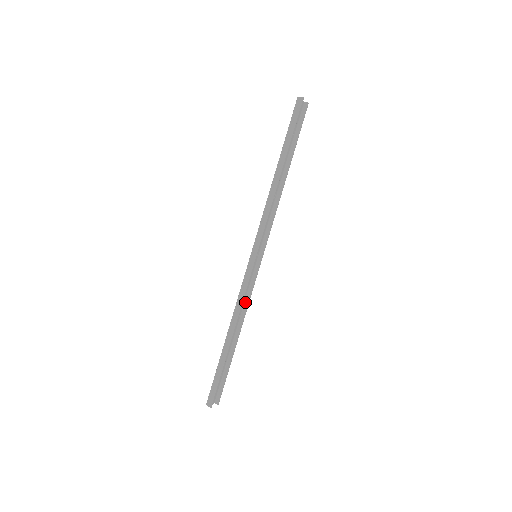
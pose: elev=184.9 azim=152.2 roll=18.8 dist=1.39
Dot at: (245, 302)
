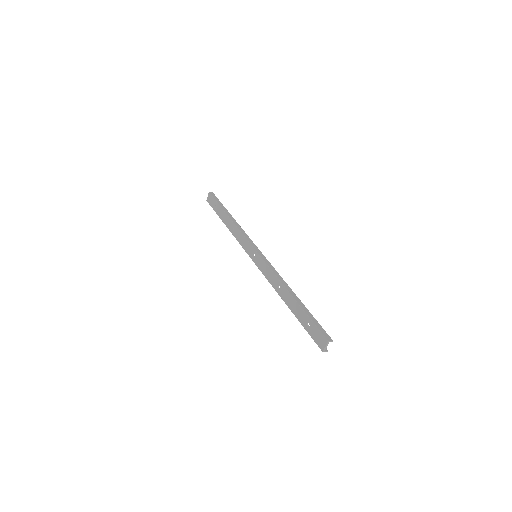
Dot at: (273, 283)
